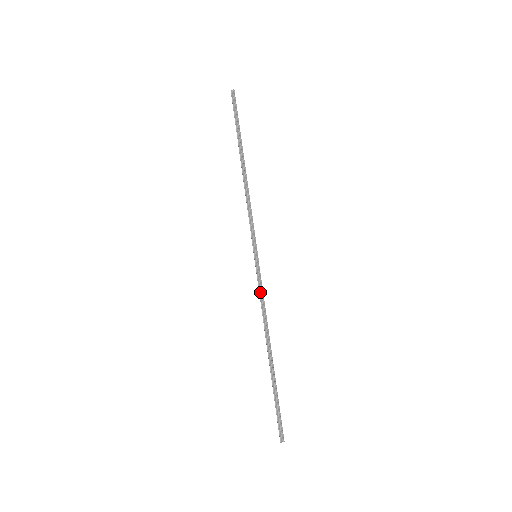
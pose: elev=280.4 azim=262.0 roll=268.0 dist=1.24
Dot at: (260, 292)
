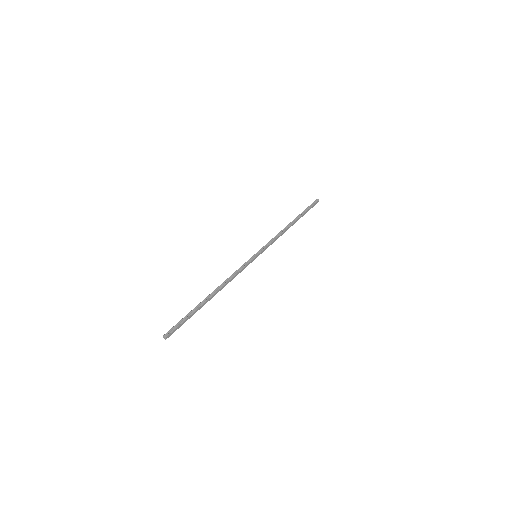
Dot at: (240, 269)
